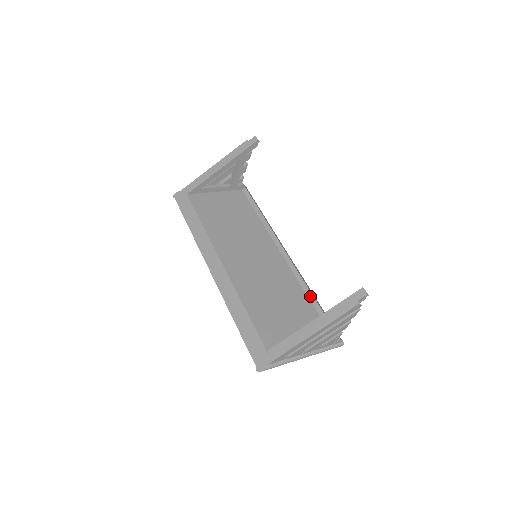
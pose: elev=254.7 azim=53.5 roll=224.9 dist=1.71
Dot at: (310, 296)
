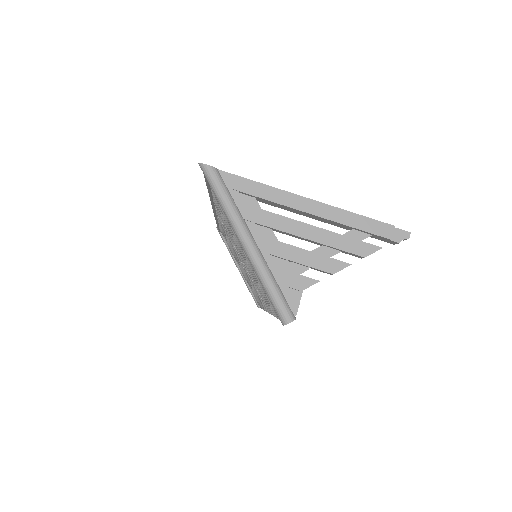
Dot at: occluded
